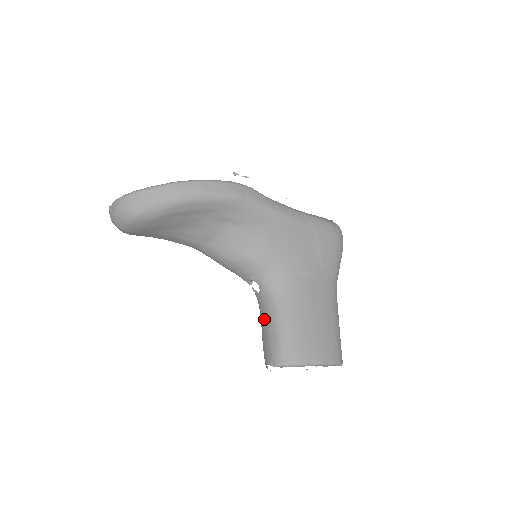
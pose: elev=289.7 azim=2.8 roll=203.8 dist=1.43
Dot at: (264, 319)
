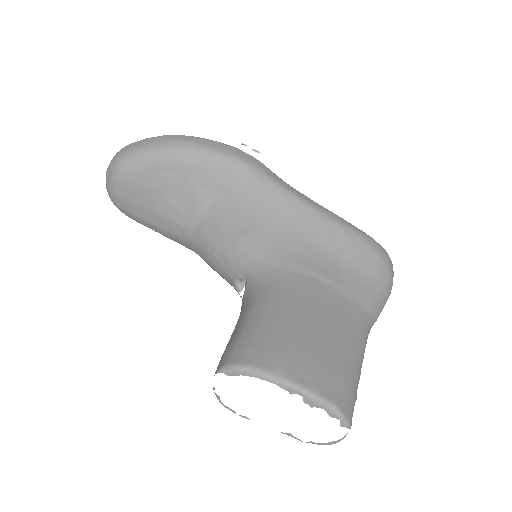
Dot at: occluded
